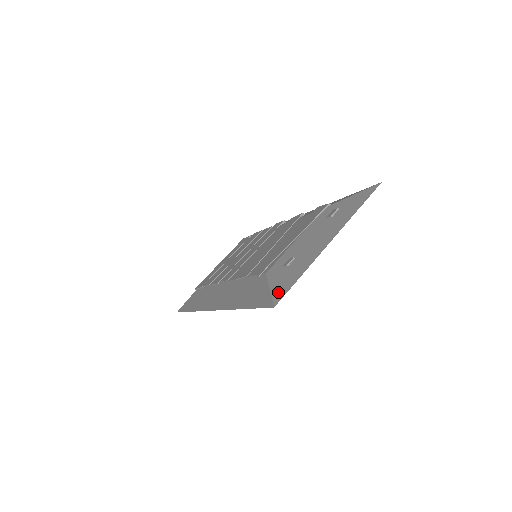
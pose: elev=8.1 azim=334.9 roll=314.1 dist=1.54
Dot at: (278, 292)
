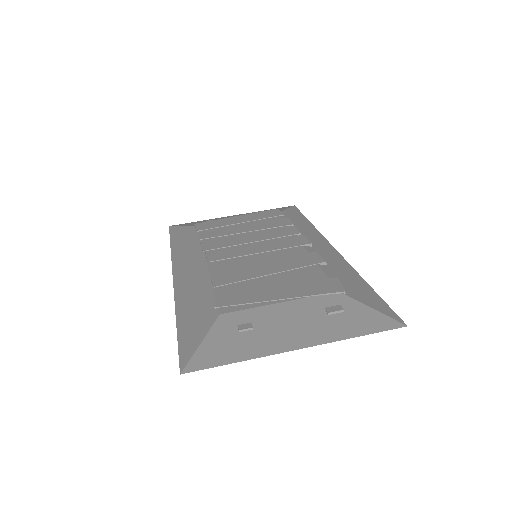
Dot at: (201, 358)
